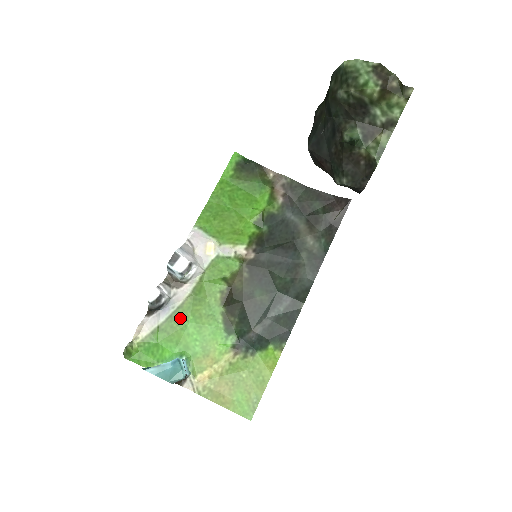
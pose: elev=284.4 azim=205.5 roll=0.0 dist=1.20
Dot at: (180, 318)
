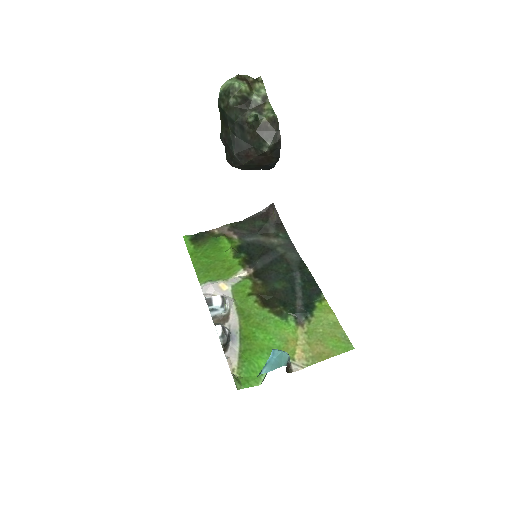
Dot at: (247, 335)
